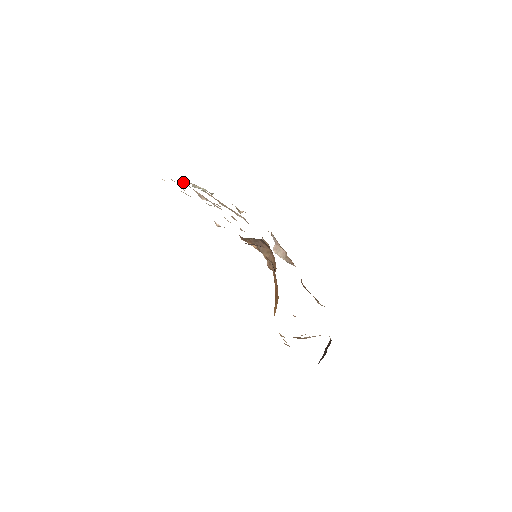
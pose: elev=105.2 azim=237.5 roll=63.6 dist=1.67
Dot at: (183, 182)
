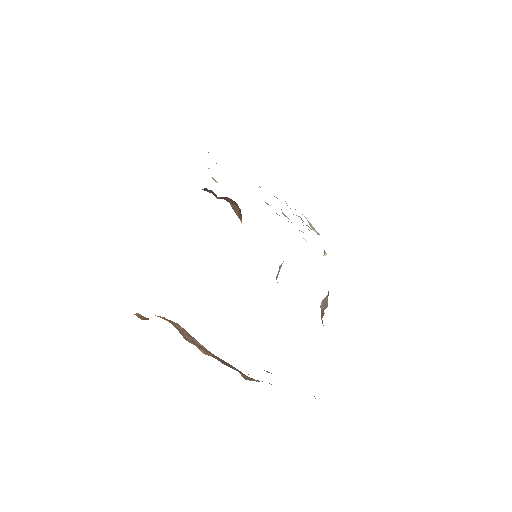
Dot at: occluded
